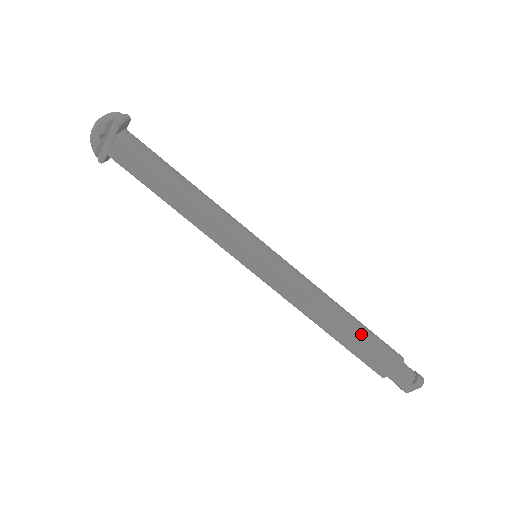
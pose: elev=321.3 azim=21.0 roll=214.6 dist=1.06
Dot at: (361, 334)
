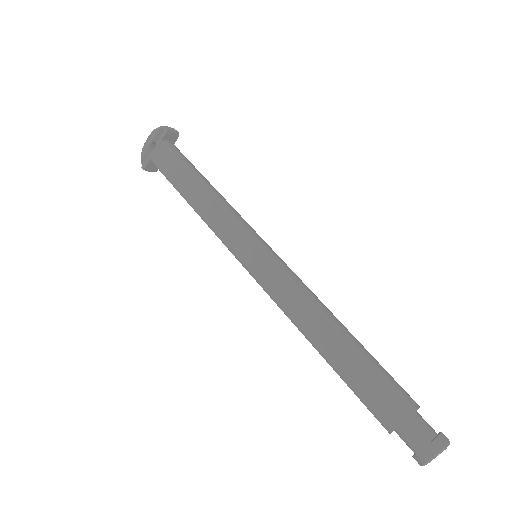
Dot at: (362, 352)
